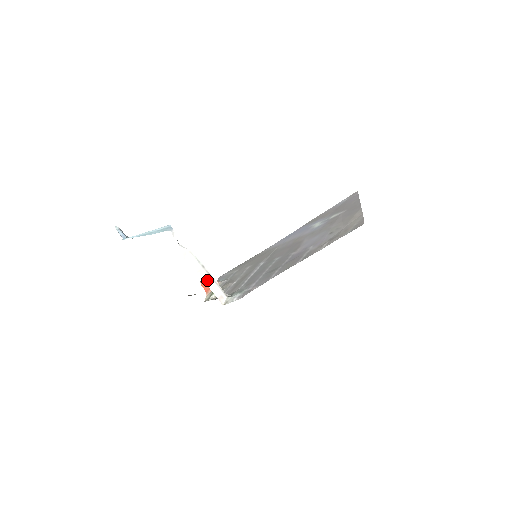
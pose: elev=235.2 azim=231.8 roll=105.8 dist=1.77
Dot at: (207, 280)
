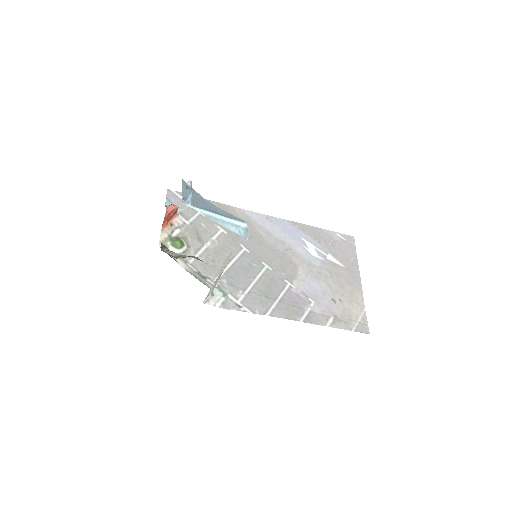
Dot at: (216, 281)
